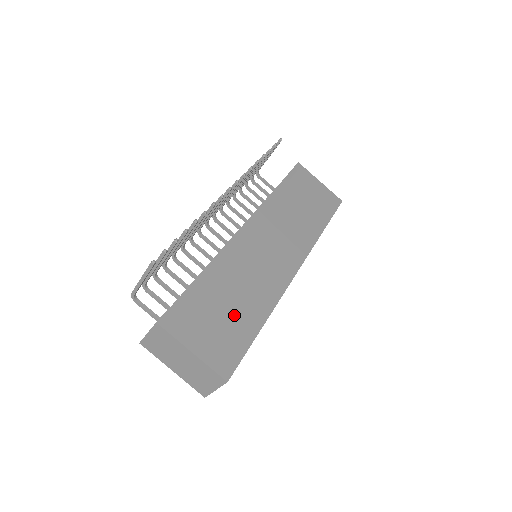
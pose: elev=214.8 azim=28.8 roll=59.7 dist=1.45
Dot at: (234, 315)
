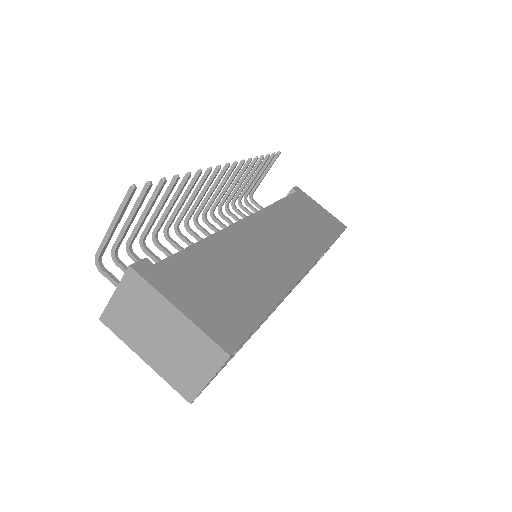
Dot at: (236, 287)
